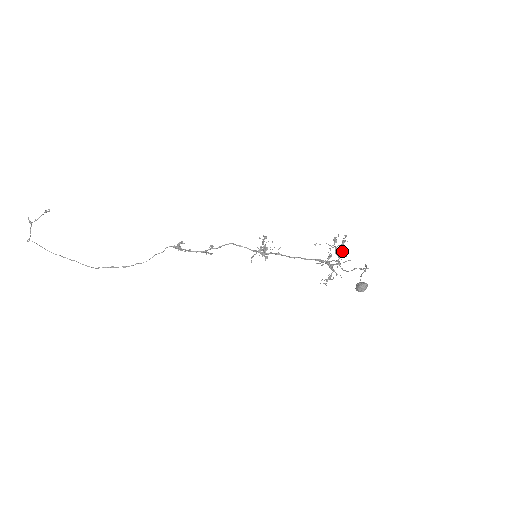
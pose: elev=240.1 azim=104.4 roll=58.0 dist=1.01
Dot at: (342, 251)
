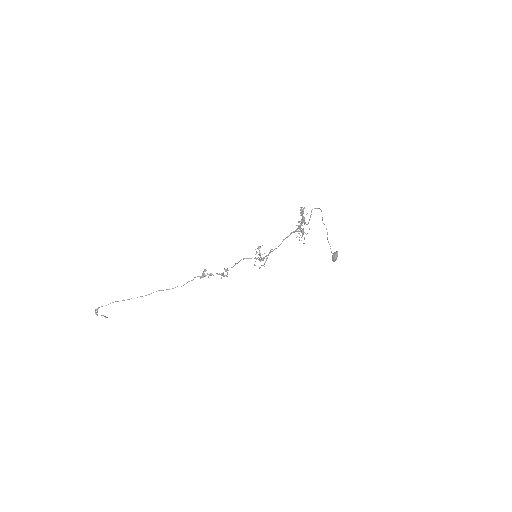
Dot at: (302, 211)
